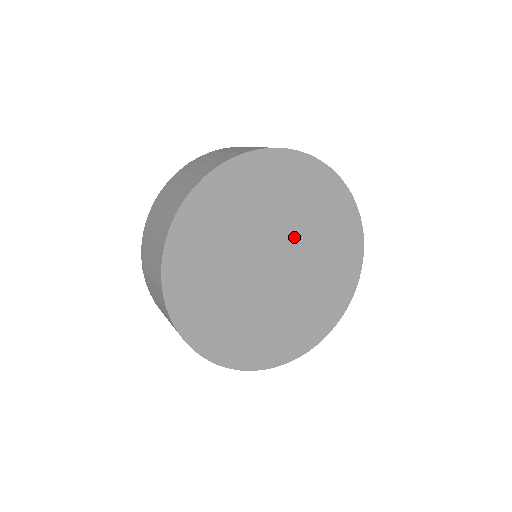
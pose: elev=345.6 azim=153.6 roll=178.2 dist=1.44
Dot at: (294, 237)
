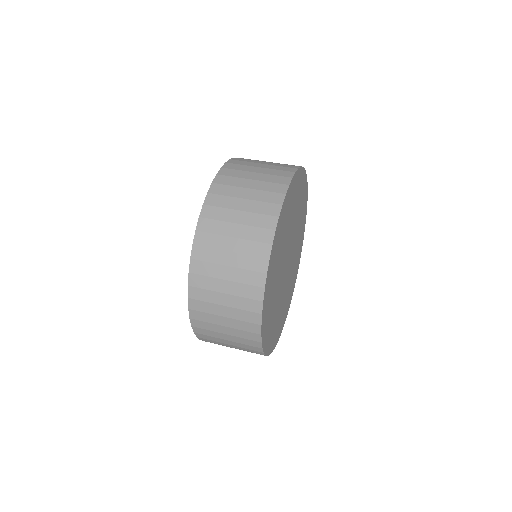
Dot at: (293, 250)
